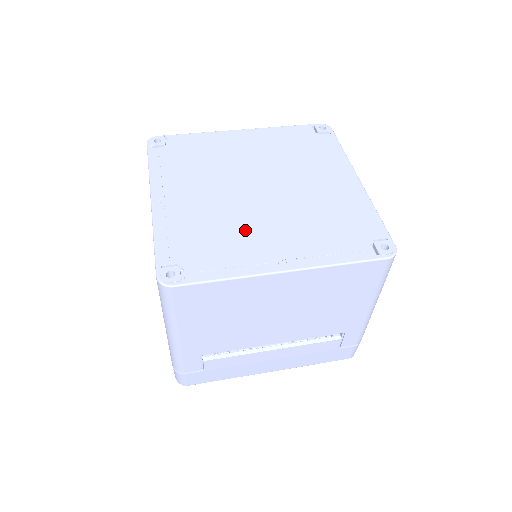
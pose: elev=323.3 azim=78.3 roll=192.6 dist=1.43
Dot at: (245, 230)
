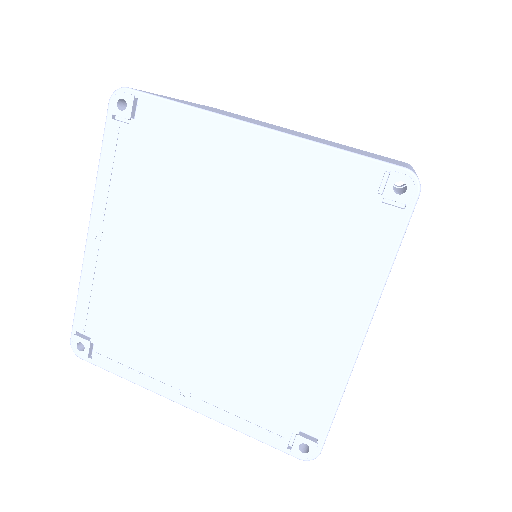
Dot at: (168, 334)
